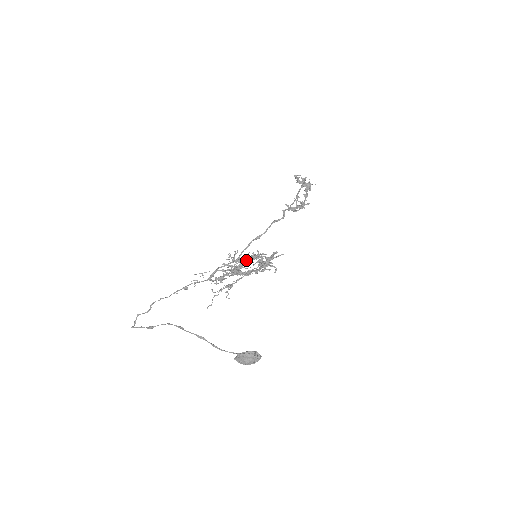
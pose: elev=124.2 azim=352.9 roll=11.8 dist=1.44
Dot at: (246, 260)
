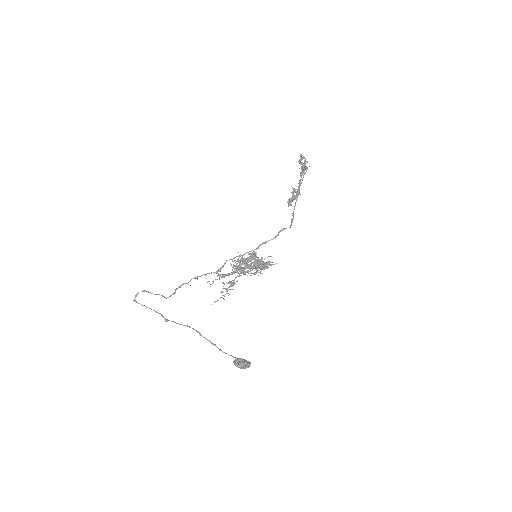
Dot at: occluded
